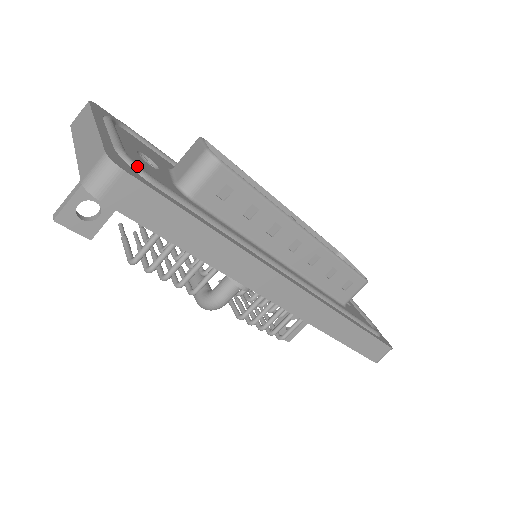
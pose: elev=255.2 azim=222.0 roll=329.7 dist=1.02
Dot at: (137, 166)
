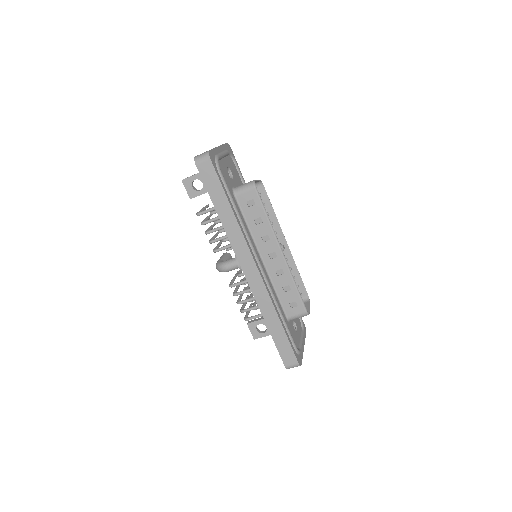
Dot at: (218, 164)
